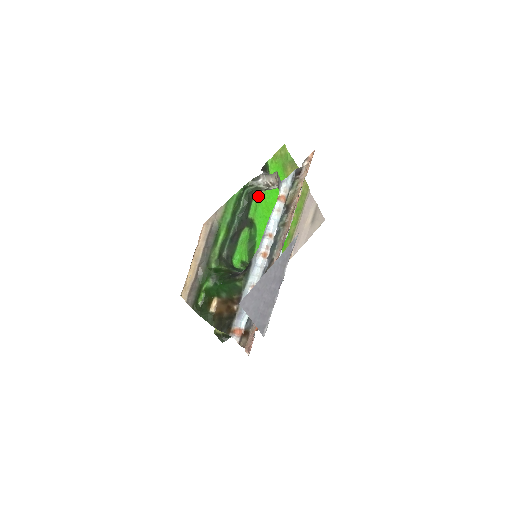
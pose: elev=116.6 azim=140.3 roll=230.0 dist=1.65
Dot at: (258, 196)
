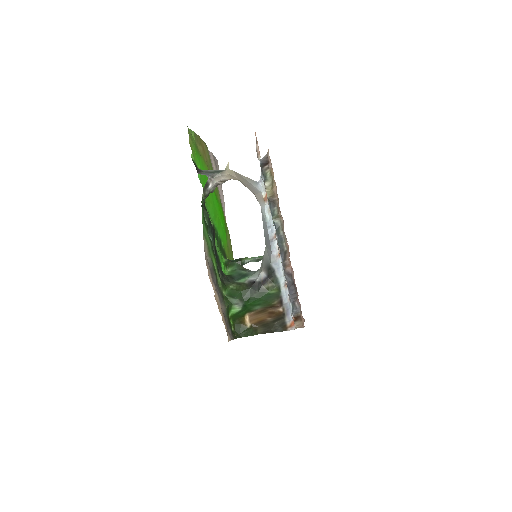
Dot at: occluded
